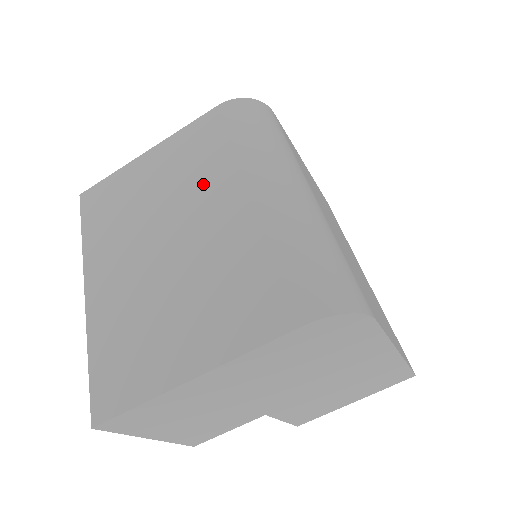
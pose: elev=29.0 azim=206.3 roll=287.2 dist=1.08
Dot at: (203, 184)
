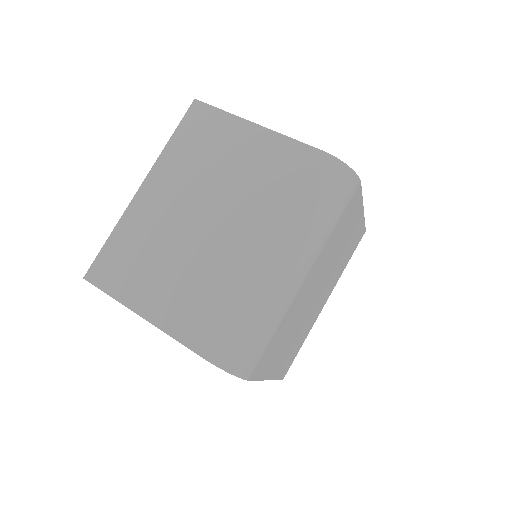
Dot at: (254, 205)
